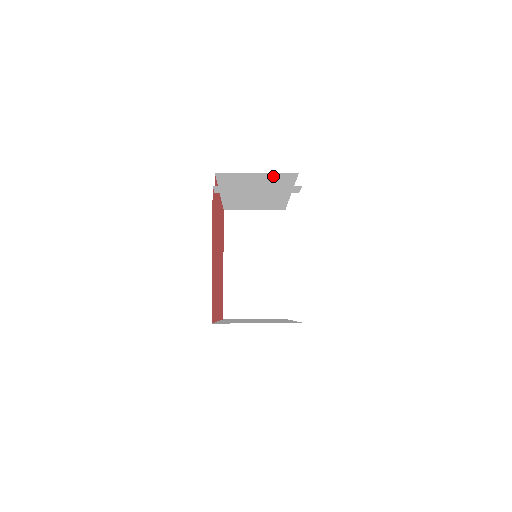
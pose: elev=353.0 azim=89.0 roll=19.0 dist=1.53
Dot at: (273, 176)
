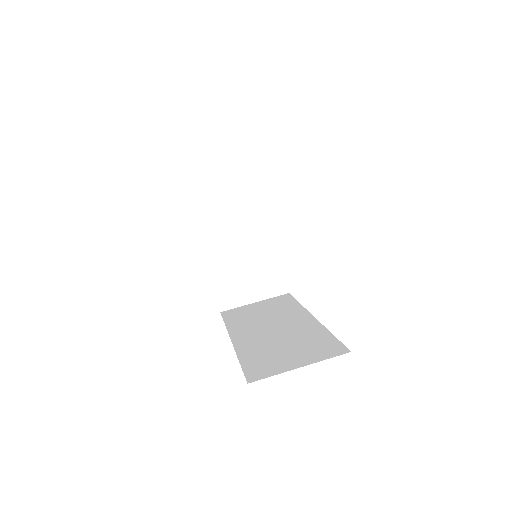
Dot at: occluded
